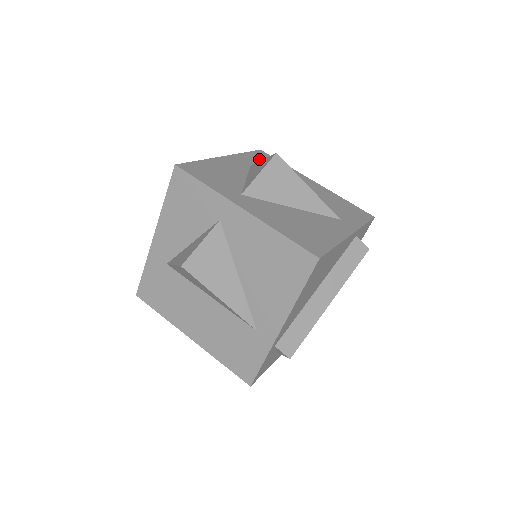
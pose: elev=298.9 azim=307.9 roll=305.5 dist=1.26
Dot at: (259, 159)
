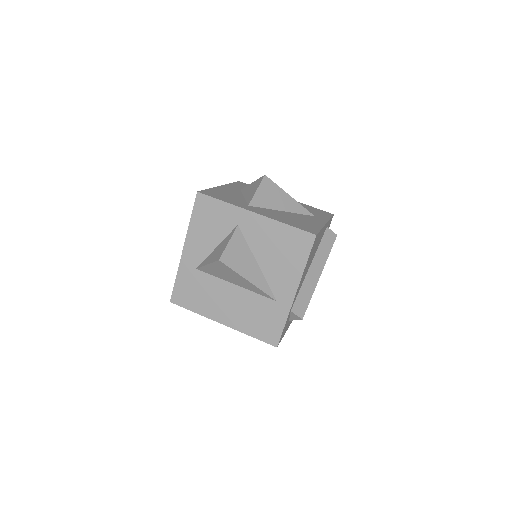
Dot at: (242, 186)
